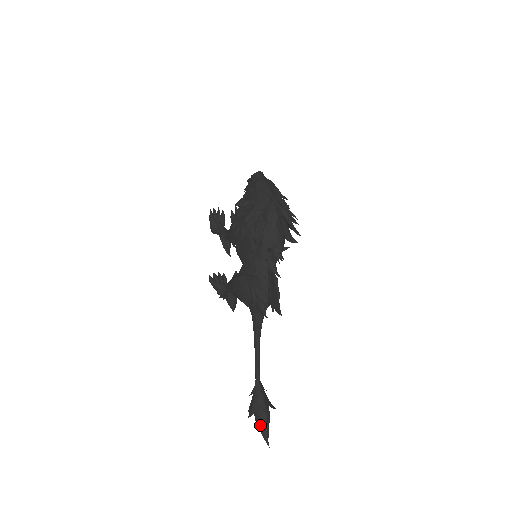
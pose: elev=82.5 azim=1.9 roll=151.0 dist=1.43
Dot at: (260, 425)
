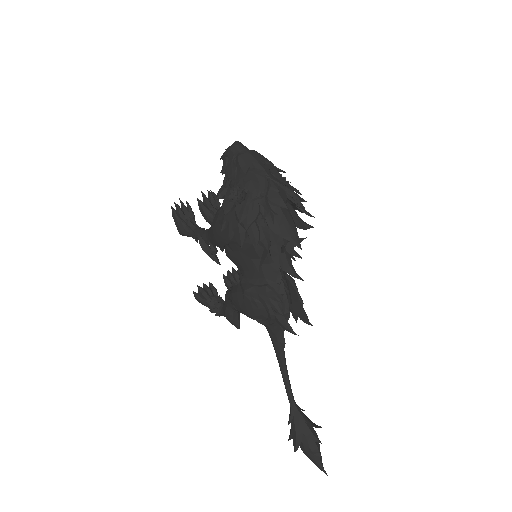
Dot at: (310, 455)
